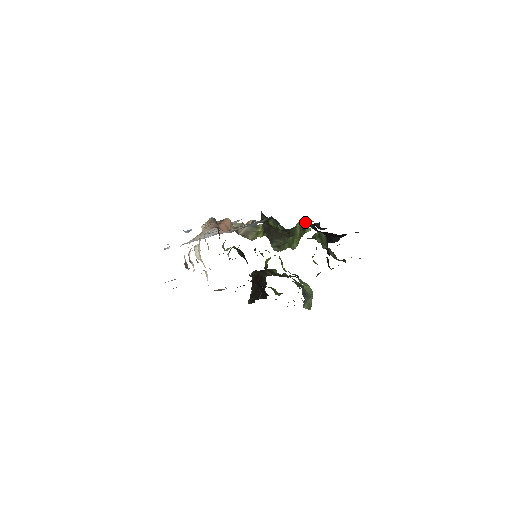
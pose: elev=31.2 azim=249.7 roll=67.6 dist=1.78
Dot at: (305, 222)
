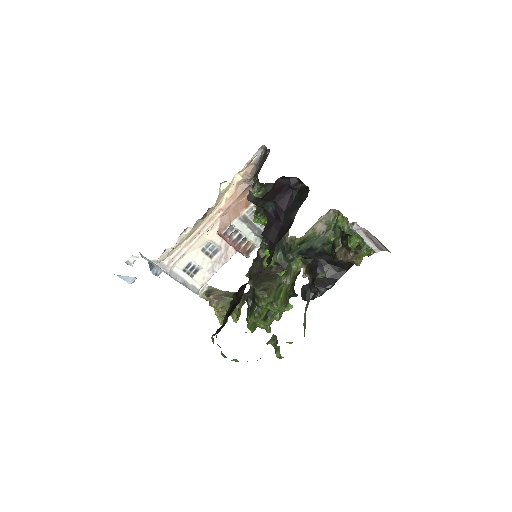
Dot at: occluded
